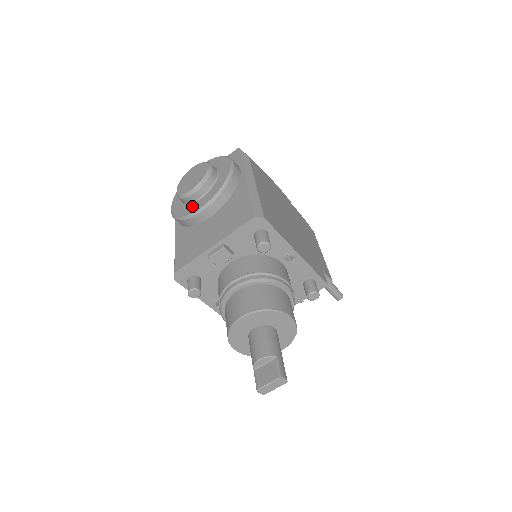
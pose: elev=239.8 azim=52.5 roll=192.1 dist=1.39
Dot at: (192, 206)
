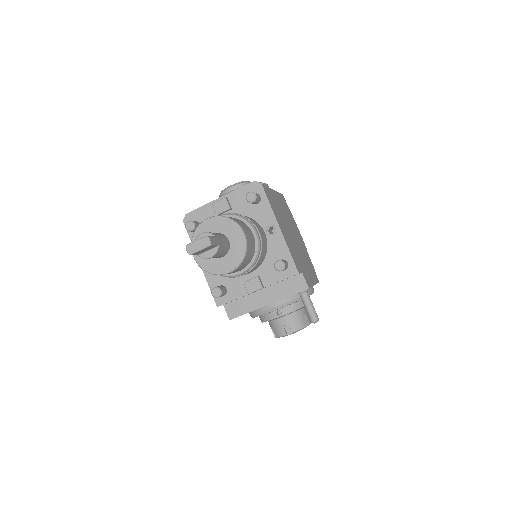
Dot at: occluded
